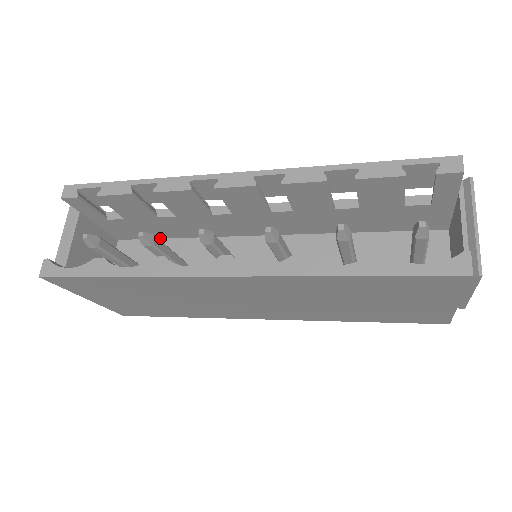
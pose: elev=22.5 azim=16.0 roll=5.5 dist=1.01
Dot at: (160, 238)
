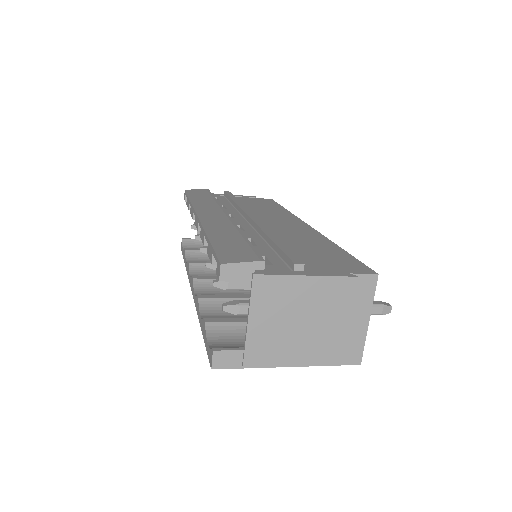
Dot at: occluded
